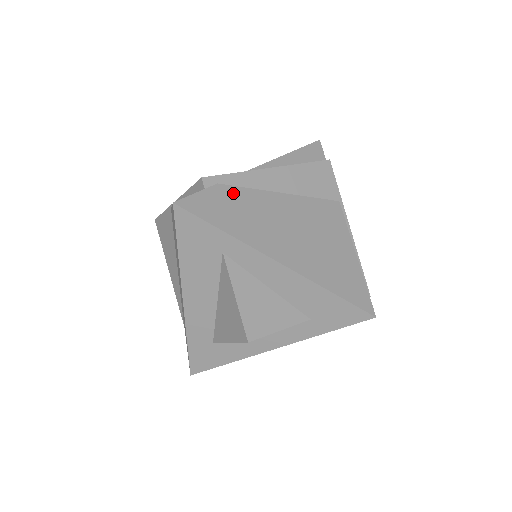
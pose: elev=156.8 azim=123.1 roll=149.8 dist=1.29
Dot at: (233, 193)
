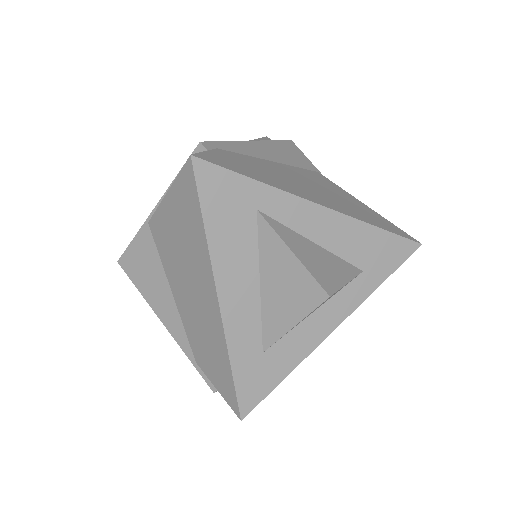
Dot at: (236, 156)
